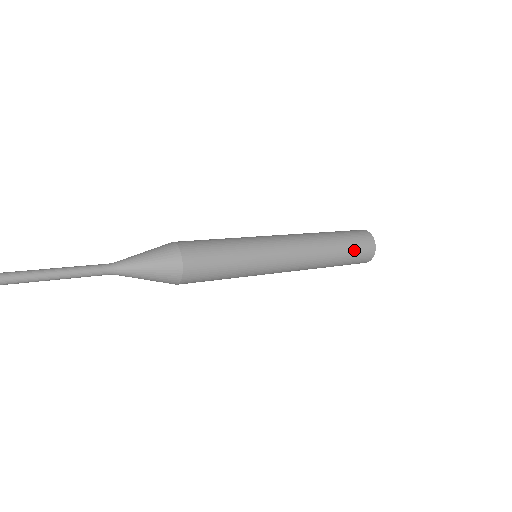
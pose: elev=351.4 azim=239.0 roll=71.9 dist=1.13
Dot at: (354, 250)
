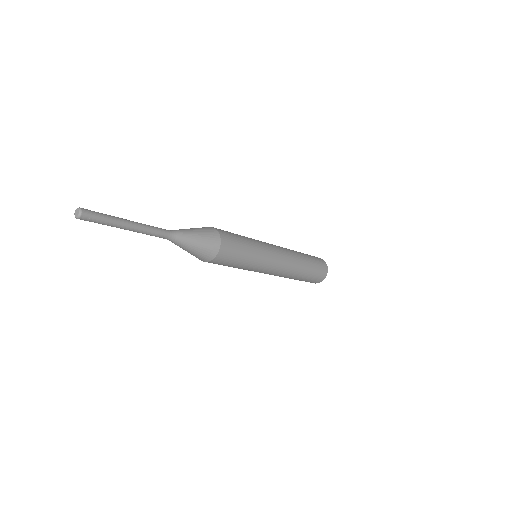
Dot at: (316, 268)
